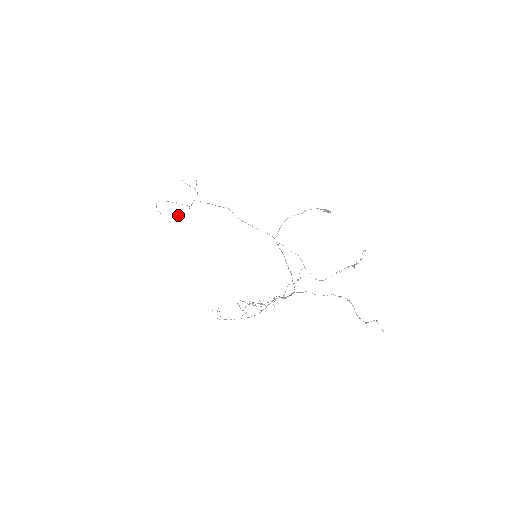
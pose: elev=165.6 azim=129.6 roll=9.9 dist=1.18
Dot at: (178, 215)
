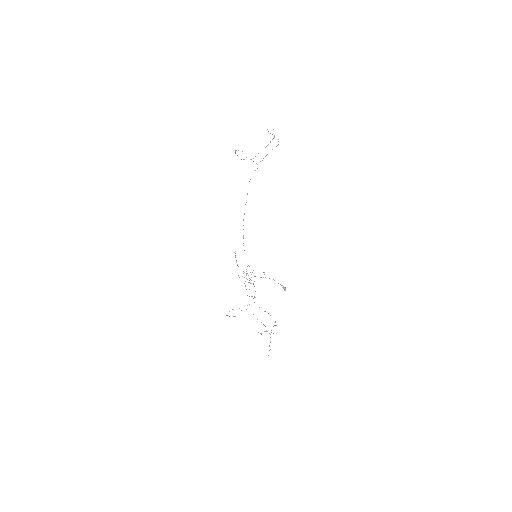
Dot at: occluded
